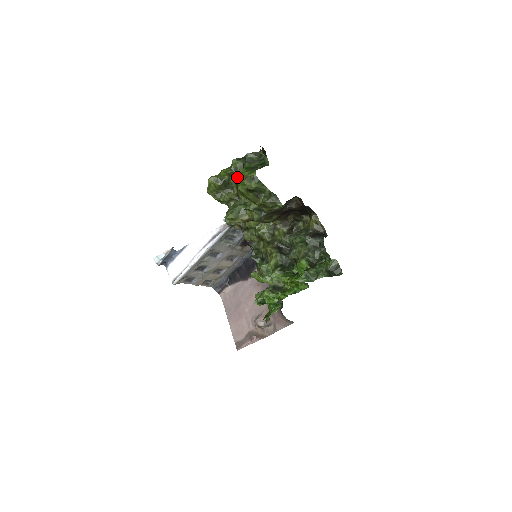
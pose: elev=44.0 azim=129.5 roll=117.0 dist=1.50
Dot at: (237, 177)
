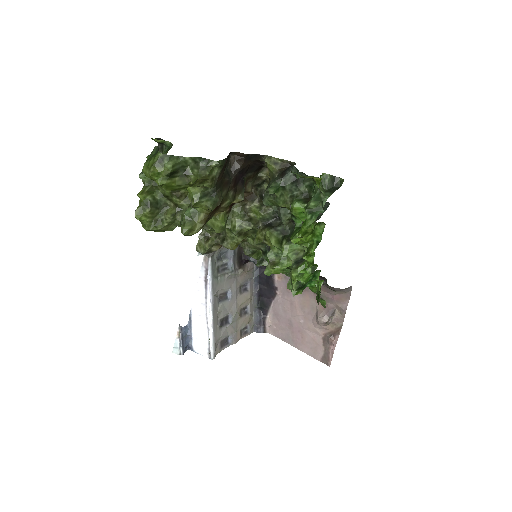
Dot at: (146, 174)
